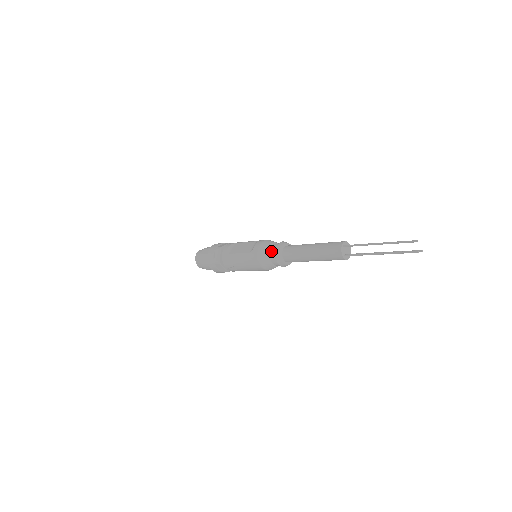
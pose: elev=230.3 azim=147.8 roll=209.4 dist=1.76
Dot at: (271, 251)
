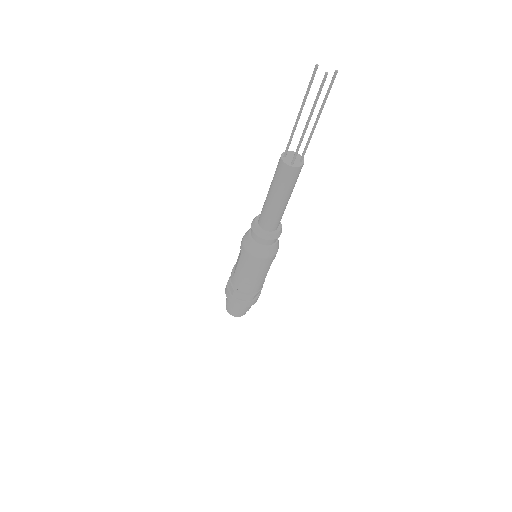
Dot at: (251, 234)
